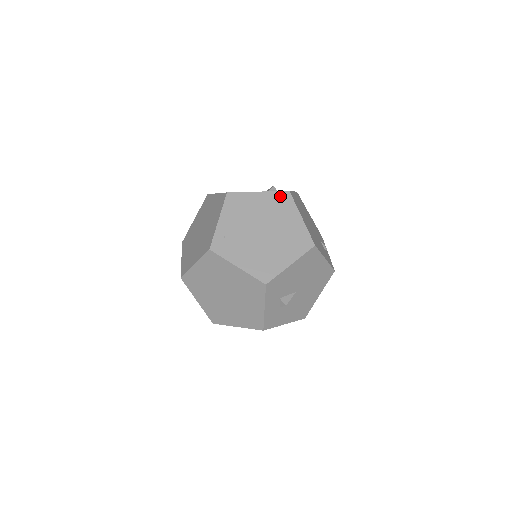
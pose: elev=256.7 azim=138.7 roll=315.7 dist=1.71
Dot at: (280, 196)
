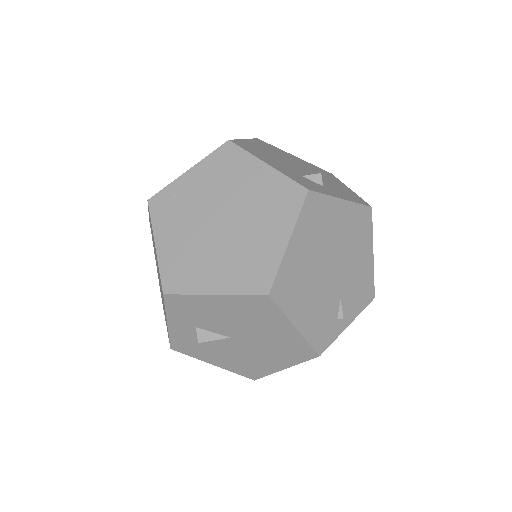
Dot at: (289, 189)
